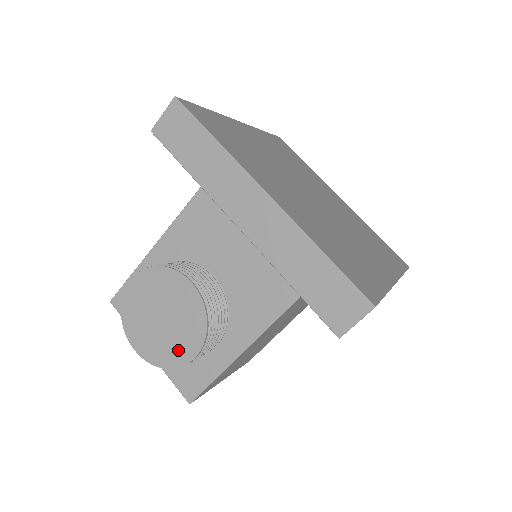
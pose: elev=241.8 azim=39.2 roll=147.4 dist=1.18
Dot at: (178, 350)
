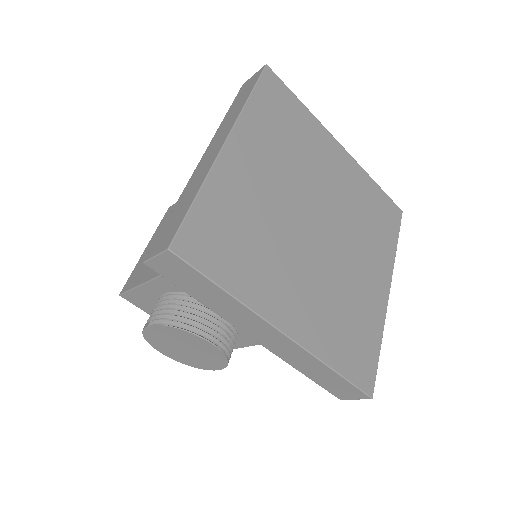
Dot at: (203, 364)
